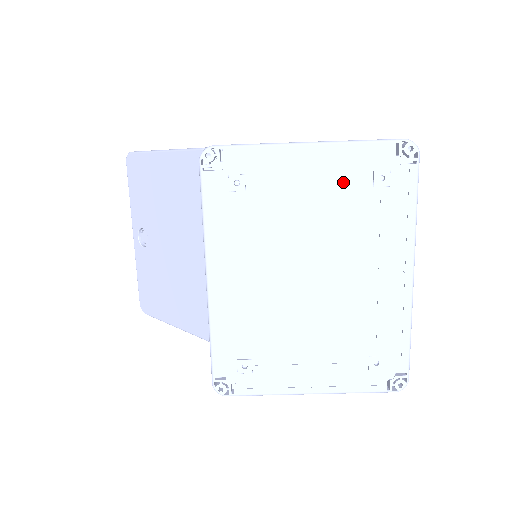
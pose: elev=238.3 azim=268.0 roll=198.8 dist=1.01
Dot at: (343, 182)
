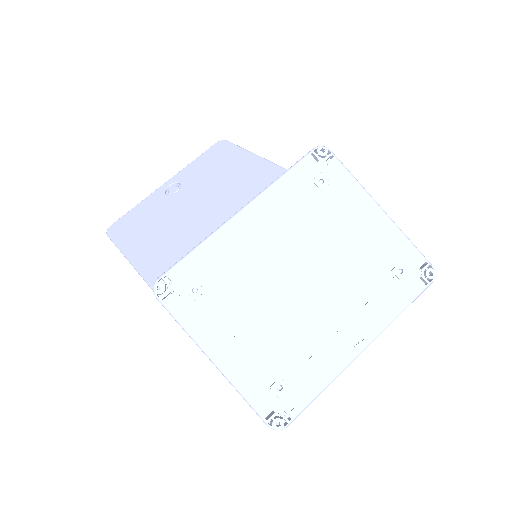
Dot at: (378, 249)
